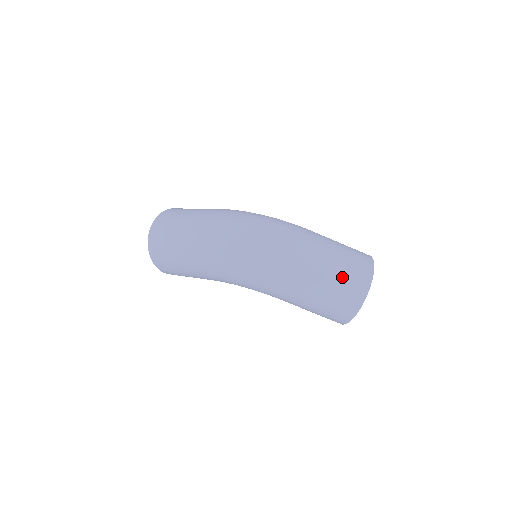
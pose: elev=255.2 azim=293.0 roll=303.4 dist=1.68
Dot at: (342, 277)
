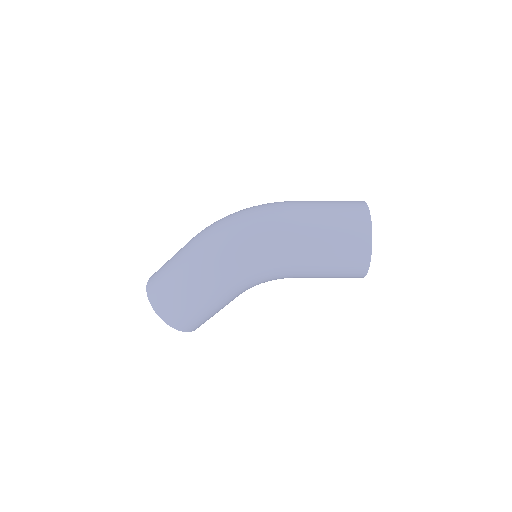
Dot at: (338, 210)
